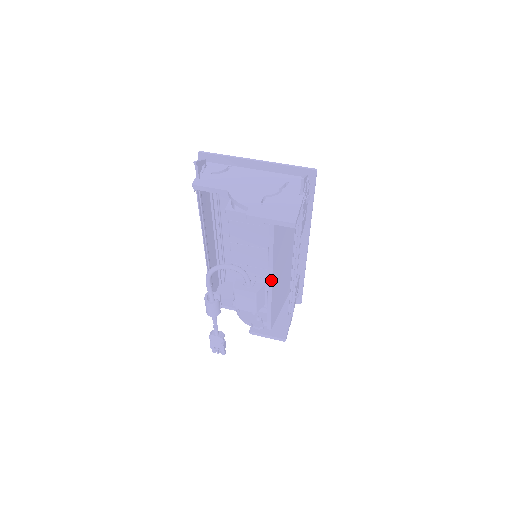
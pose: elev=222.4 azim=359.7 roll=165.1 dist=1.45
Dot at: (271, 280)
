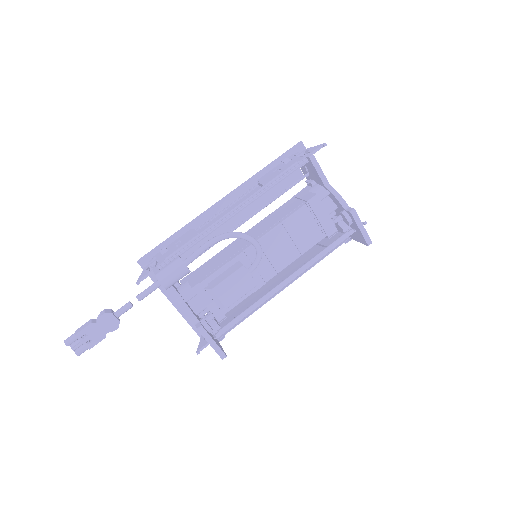
Dot at: (291, 280)
